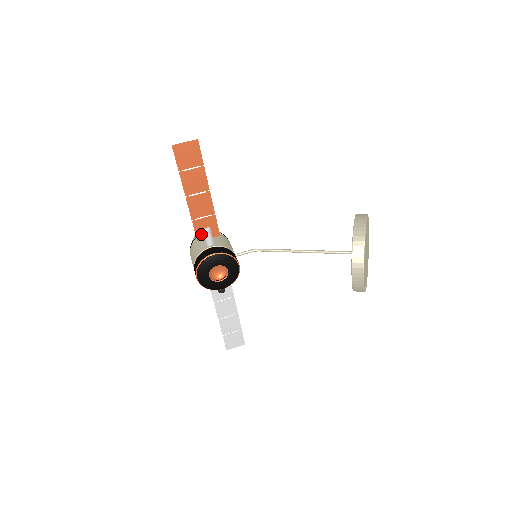
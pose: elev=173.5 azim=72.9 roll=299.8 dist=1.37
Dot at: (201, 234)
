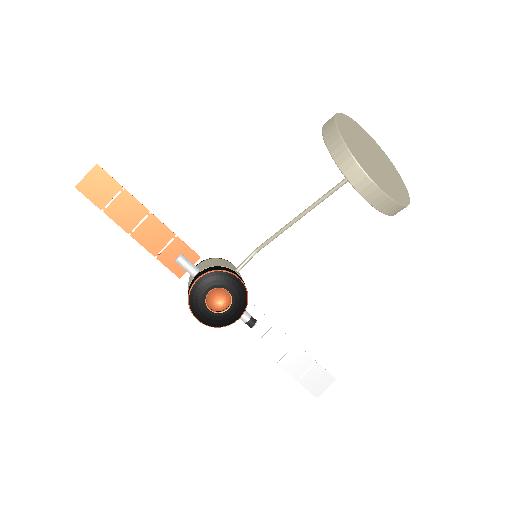
Dot at: (178, 268)
